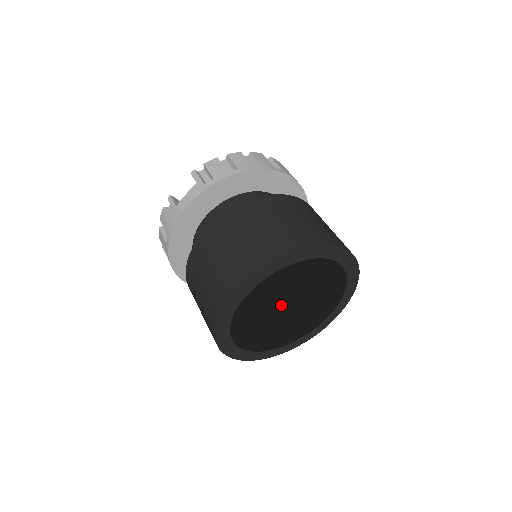
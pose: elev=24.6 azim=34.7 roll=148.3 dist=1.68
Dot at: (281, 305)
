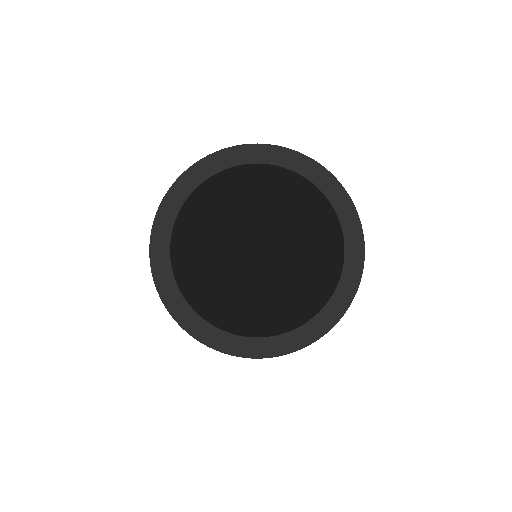
Dot at: (236, 251)
